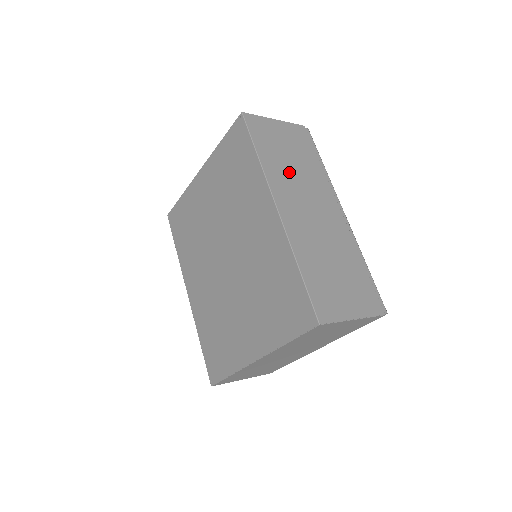
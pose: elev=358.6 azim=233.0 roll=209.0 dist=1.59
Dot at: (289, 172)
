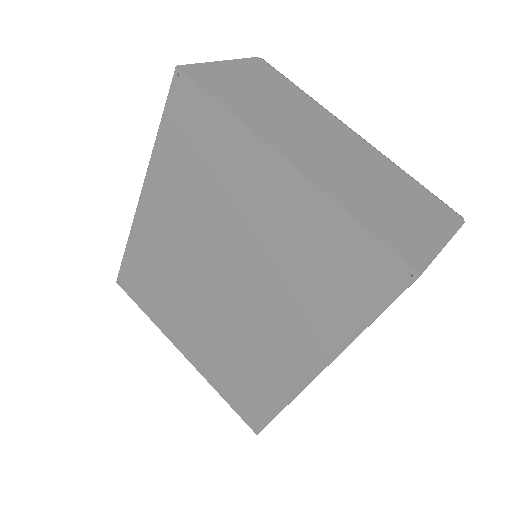
Dot at: occluded
